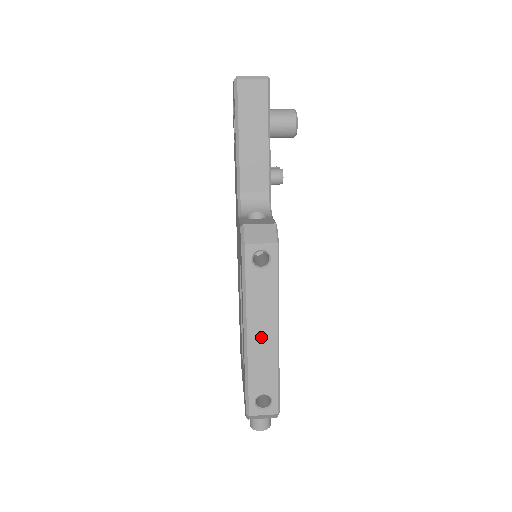
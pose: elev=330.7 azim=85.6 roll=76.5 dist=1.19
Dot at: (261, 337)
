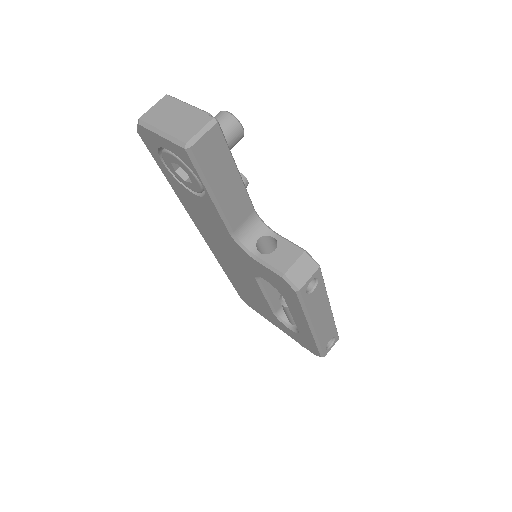
Dot at: (322, 320)
